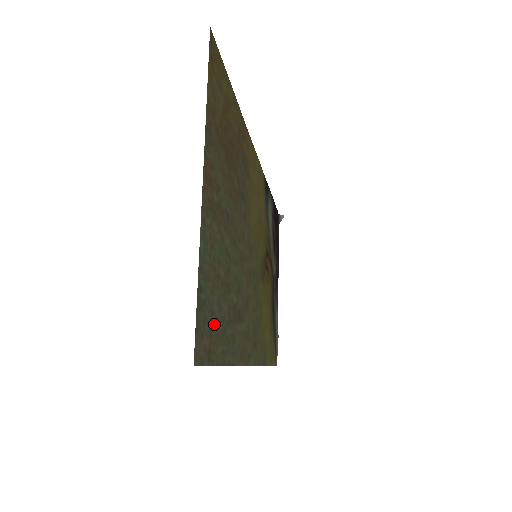
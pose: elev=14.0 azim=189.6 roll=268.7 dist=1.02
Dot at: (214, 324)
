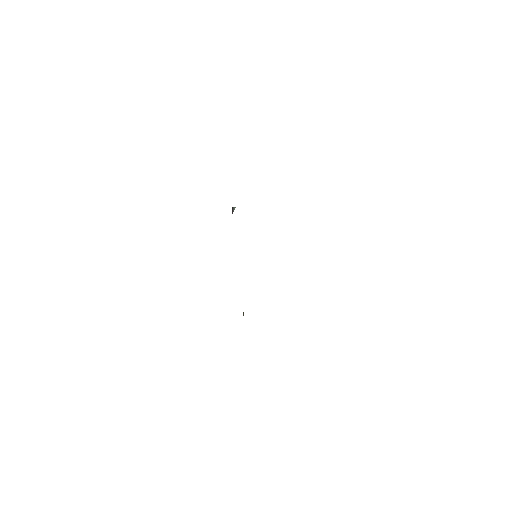
Dot at: occluded
